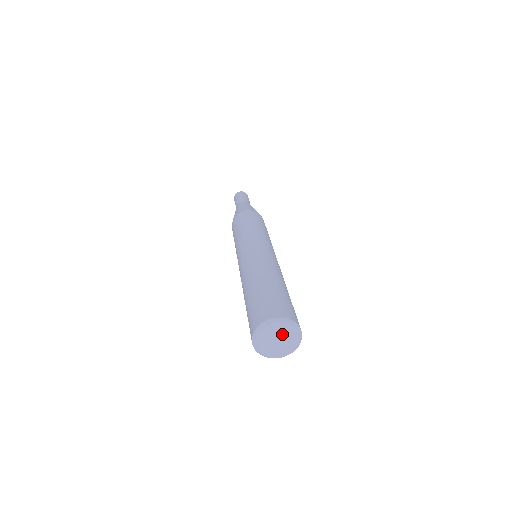
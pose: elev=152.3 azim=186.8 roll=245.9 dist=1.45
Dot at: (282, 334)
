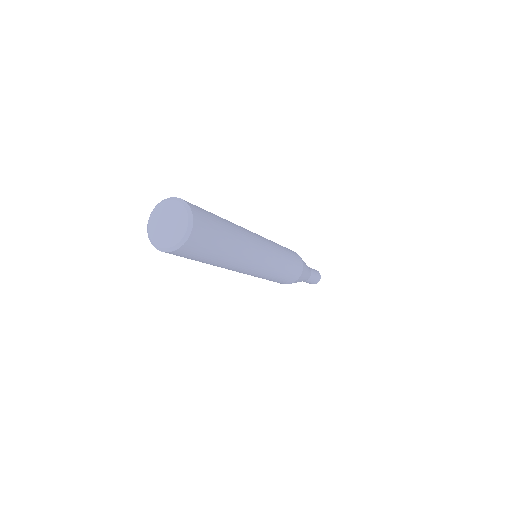
Dot at: (172, 215)
